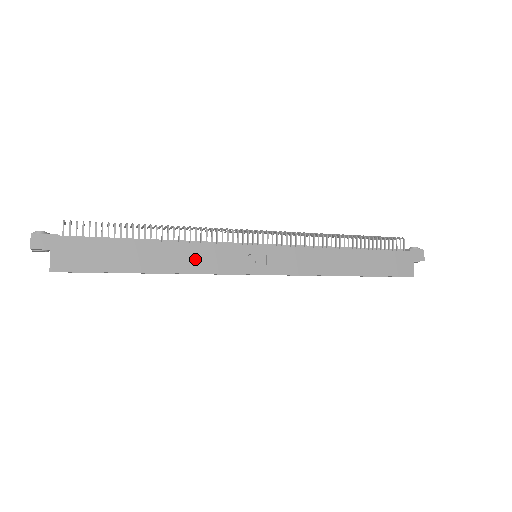
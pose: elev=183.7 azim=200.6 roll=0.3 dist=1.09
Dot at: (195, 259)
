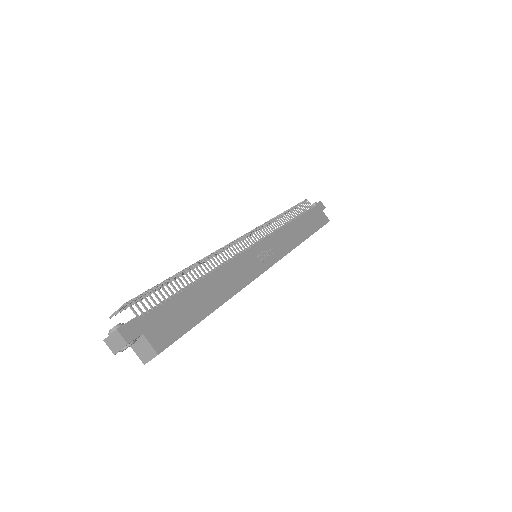
Dot at: (234, 277)
